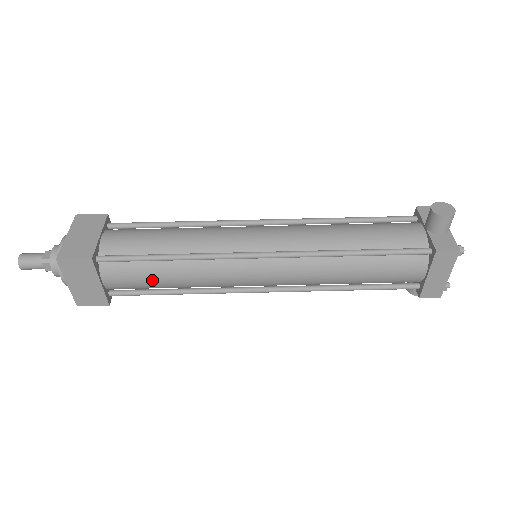
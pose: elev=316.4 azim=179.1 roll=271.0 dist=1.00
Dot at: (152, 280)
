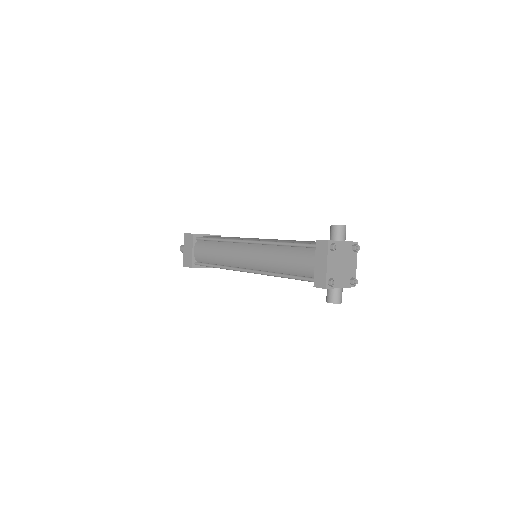
Dot at: (208, 252)
